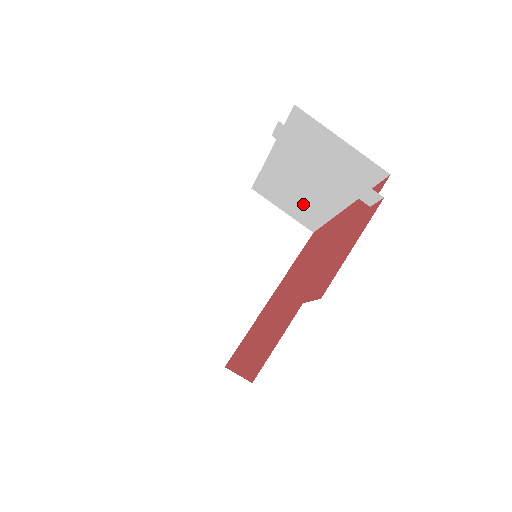
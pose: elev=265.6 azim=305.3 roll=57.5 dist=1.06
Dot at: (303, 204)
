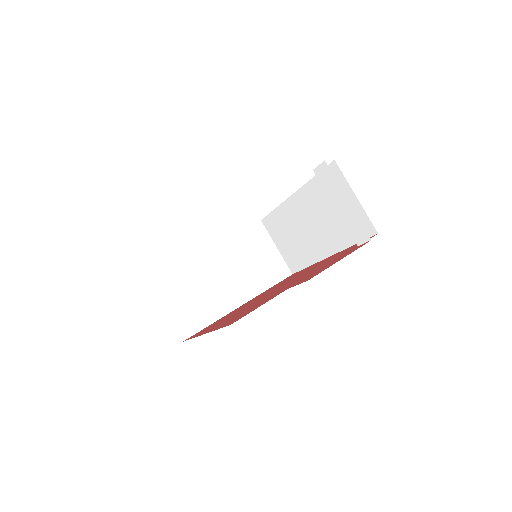
Dot at: (298, 245)
